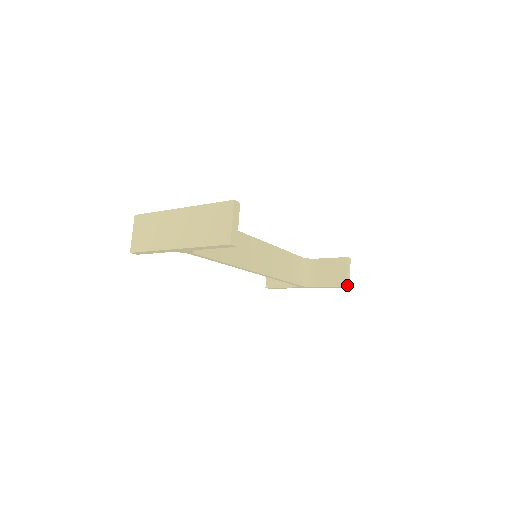
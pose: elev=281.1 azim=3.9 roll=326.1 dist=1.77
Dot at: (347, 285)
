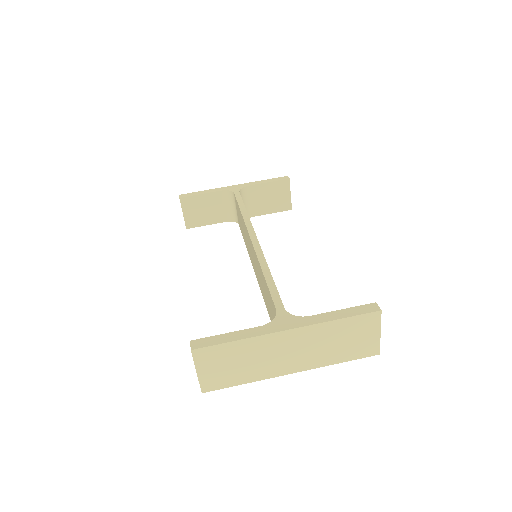
Dot at: (291, 208)
